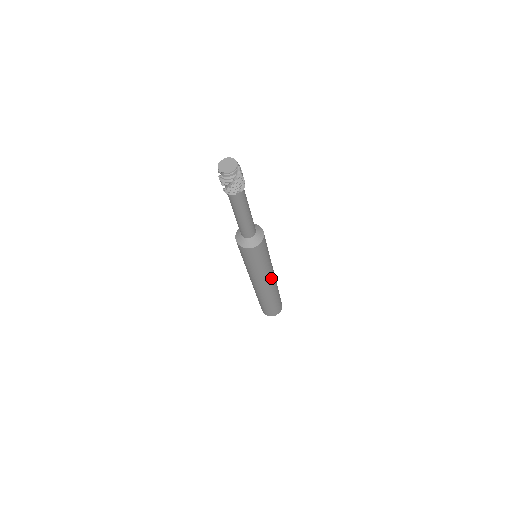
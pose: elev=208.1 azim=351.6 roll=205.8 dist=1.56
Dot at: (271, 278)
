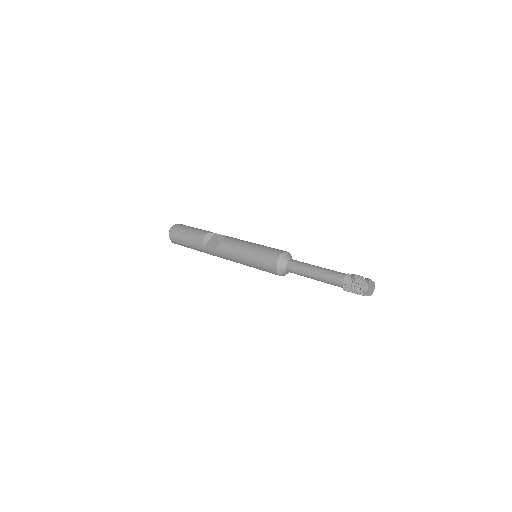
Dot at: occluded
